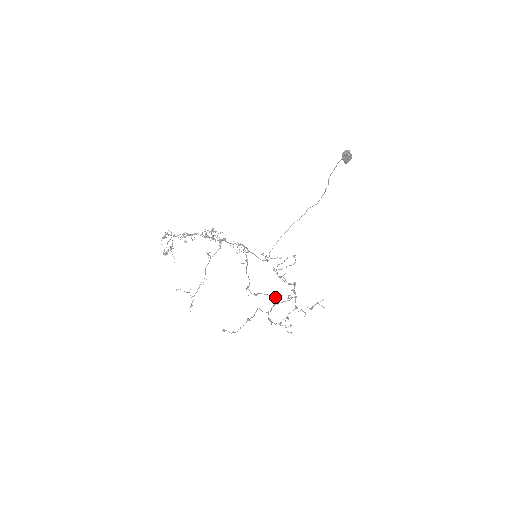
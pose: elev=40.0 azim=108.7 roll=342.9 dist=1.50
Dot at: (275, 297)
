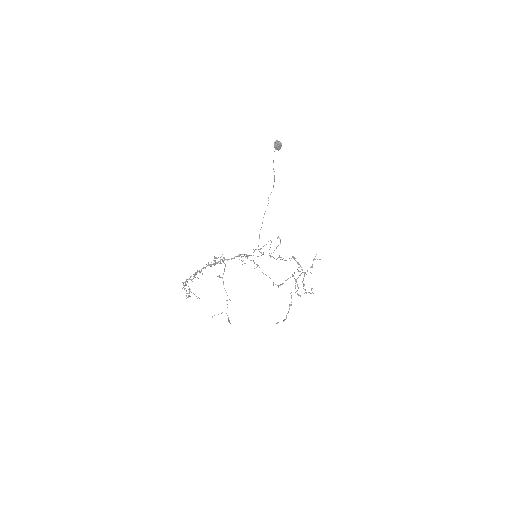
Dot at: occluded
